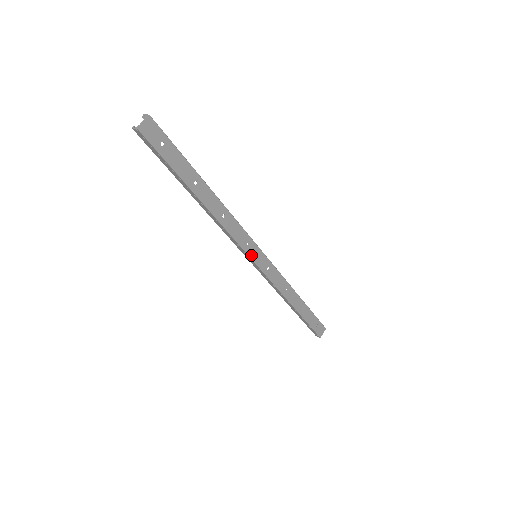
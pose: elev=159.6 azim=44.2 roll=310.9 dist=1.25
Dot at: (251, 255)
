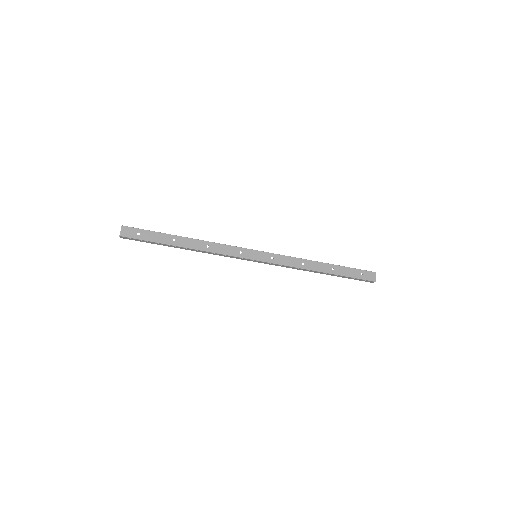
Dot at: (249, 257)
